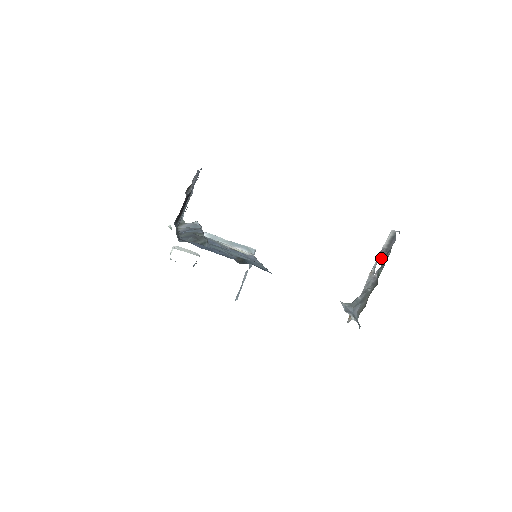
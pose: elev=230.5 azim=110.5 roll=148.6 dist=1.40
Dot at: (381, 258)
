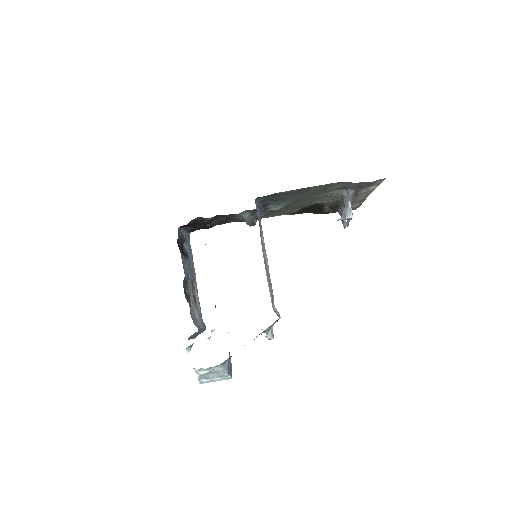
Dot at: (341, 216)
